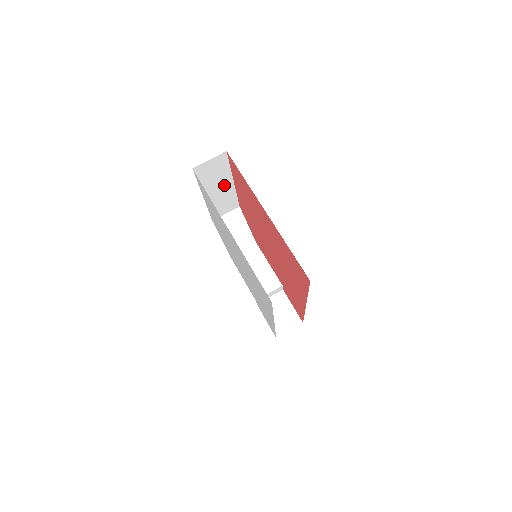
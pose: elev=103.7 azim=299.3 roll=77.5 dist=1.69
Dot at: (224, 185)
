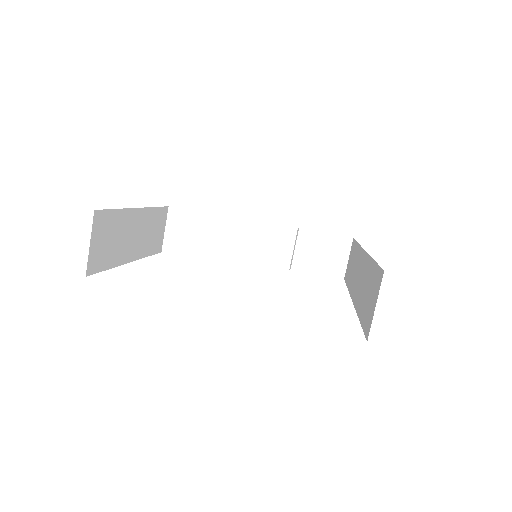
Dot at: (134, 225)
